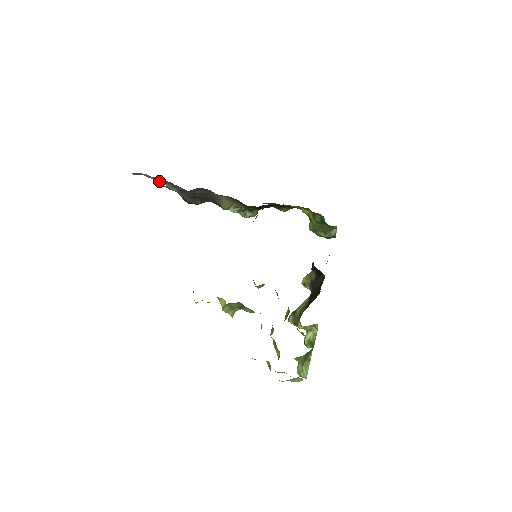
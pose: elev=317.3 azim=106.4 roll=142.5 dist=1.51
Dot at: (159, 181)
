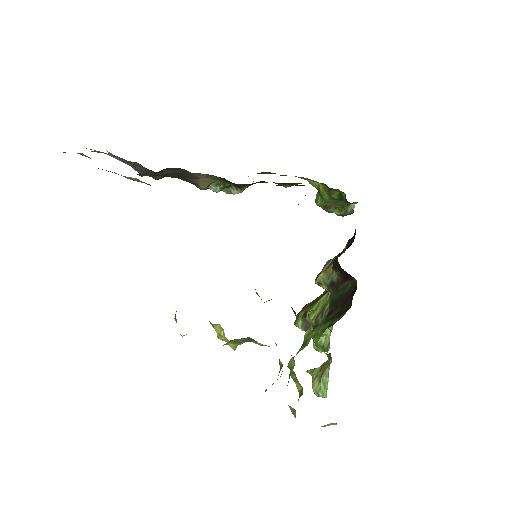
Dot at: occluded
